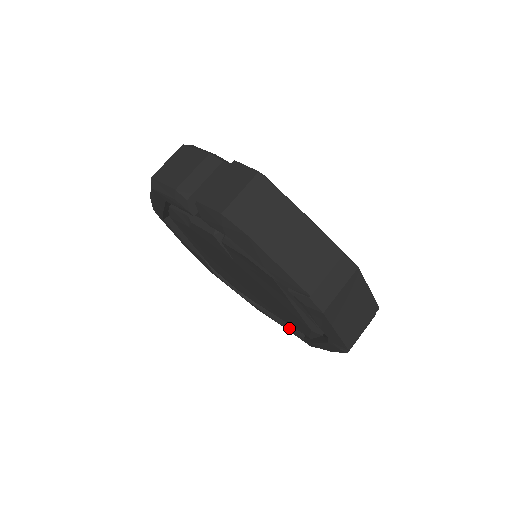
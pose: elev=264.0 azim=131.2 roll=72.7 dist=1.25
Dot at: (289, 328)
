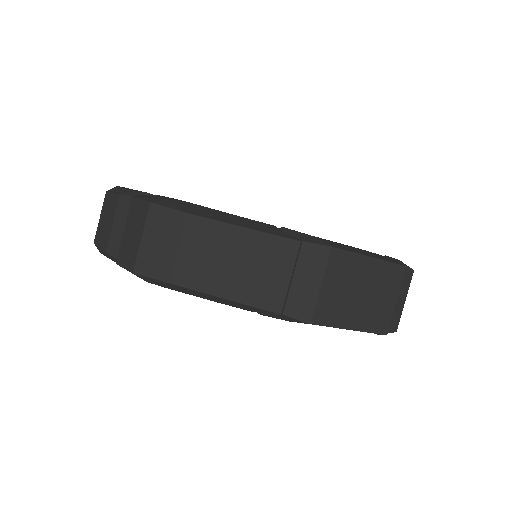
Dot at: occluded
